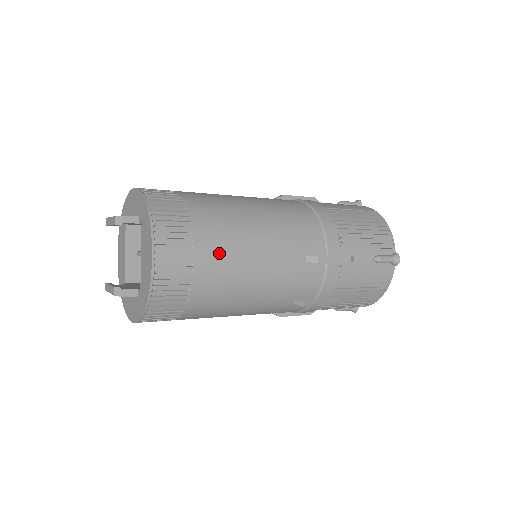
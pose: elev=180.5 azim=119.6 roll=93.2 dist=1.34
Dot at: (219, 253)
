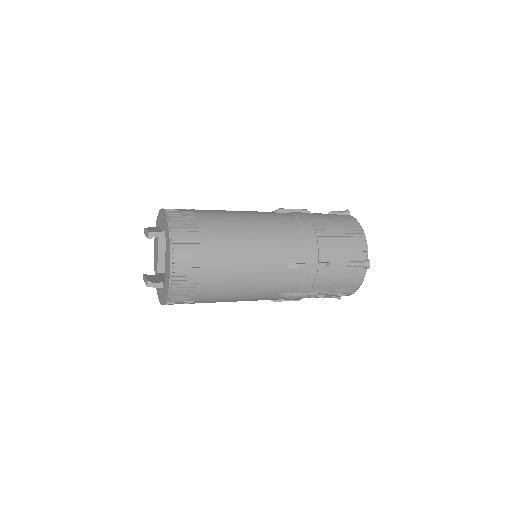
Dot at: (219, 262)
